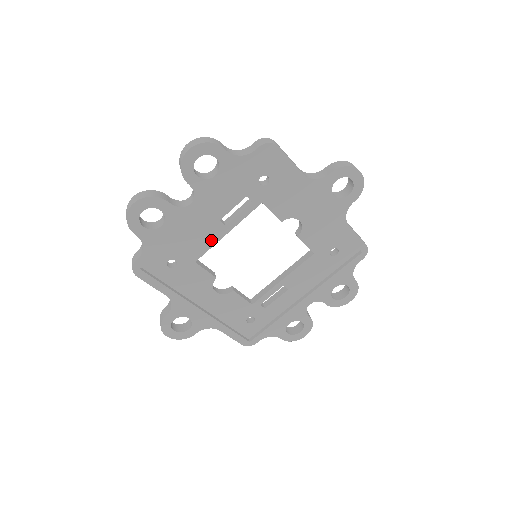
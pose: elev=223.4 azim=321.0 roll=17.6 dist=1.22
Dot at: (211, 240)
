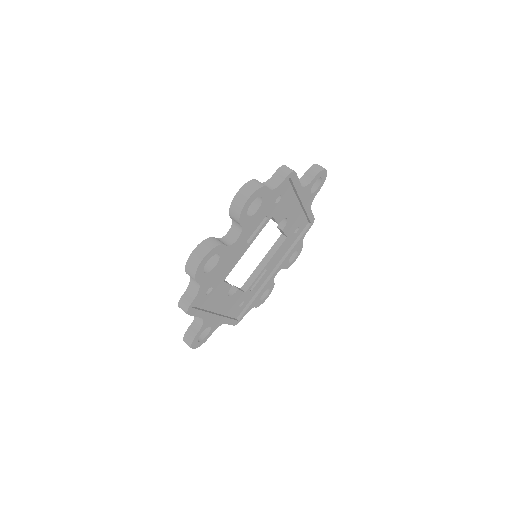
Dot at: (237, 259)
